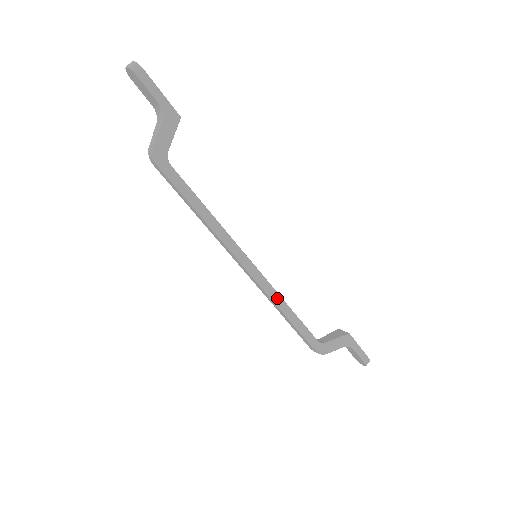
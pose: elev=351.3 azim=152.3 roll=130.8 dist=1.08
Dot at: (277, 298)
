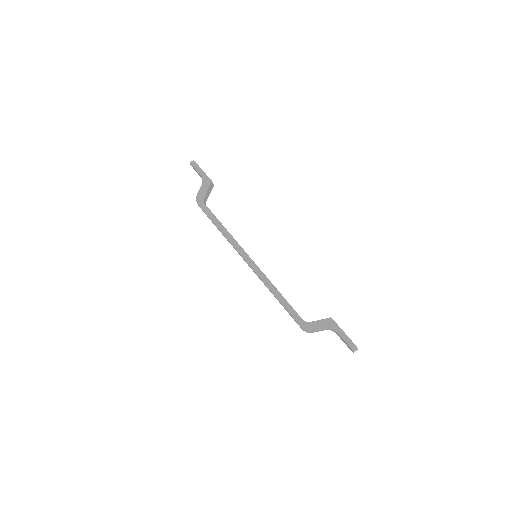
Dot at: (268, 283)
